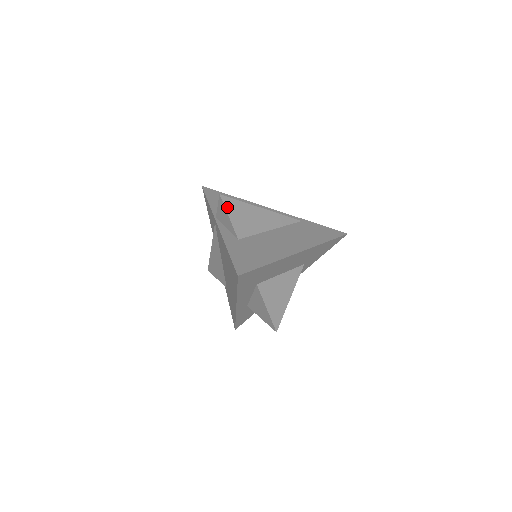
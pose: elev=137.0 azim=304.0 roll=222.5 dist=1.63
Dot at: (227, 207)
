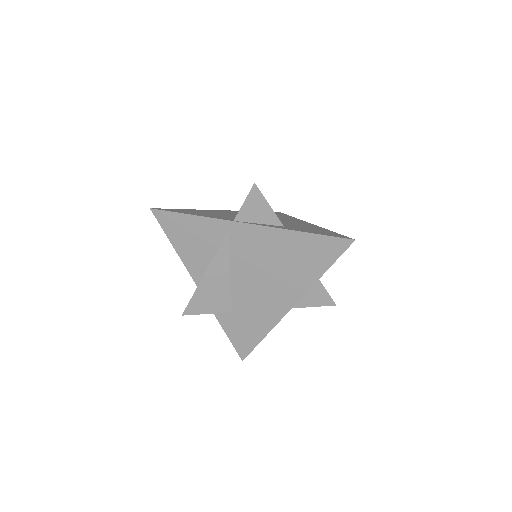
Dot at: (262, 196)
